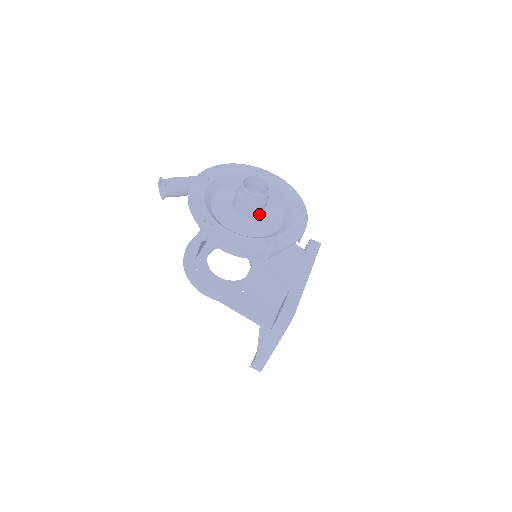
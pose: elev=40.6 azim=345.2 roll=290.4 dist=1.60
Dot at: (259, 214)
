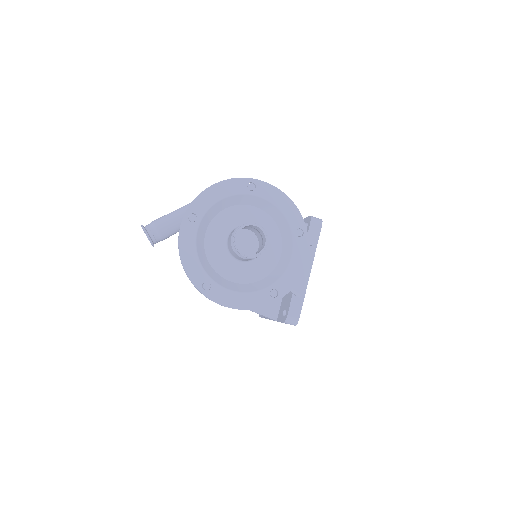
Dot at: occluded
